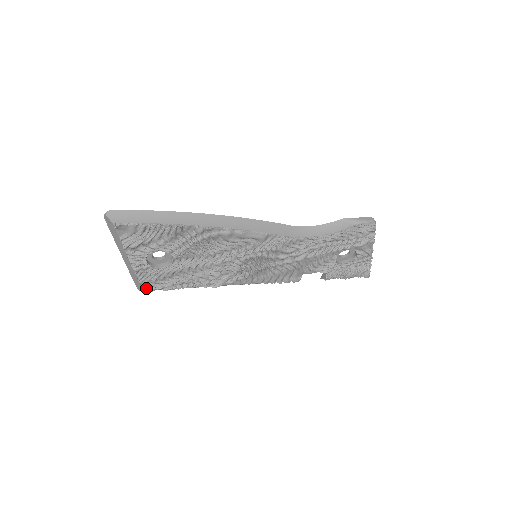
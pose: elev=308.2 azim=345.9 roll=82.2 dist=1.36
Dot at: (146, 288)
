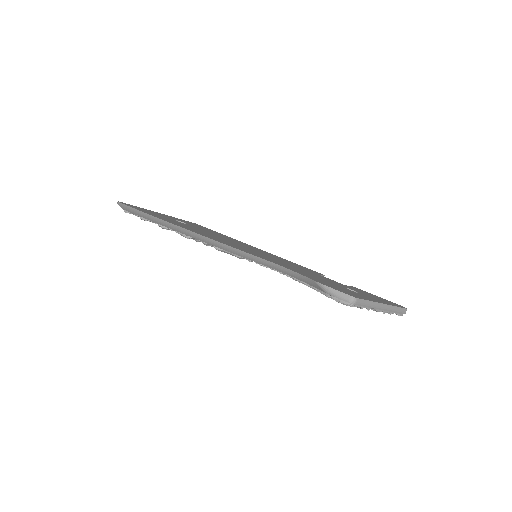
Dot at: occluded
